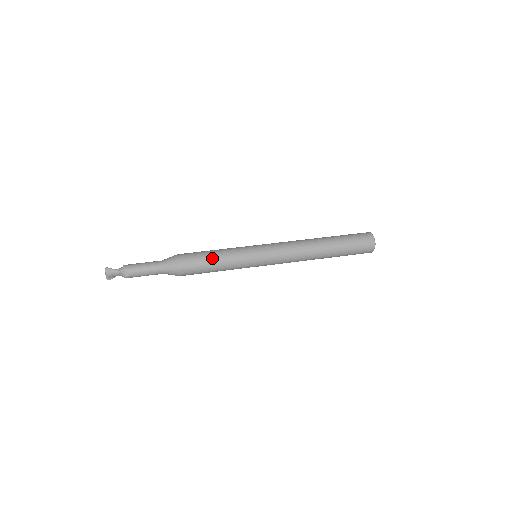
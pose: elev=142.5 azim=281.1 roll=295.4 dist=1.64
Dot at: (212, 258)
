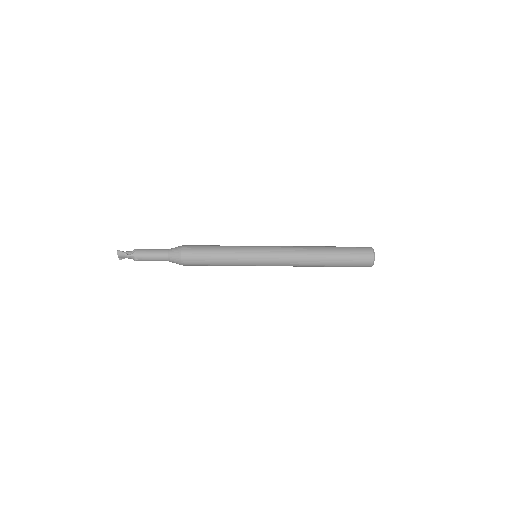
Dot at: (213, 255)
